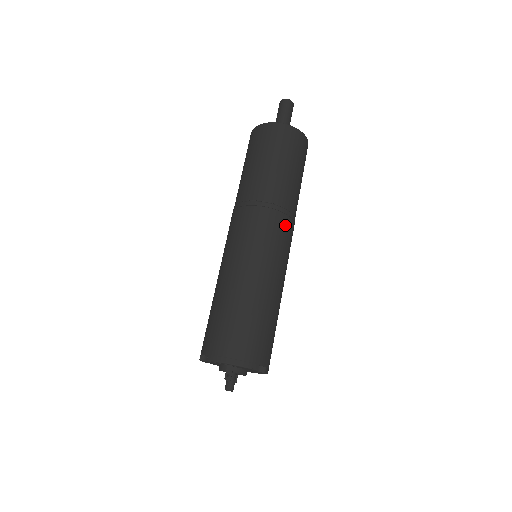
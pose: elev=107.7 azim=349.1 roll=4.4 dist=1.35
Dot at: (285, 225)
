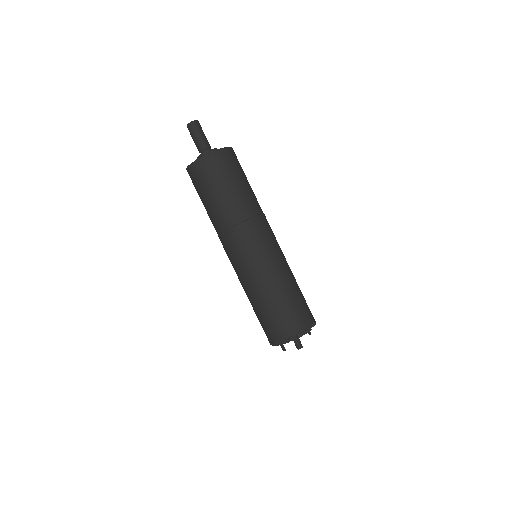
Dot at: (240, 238)
